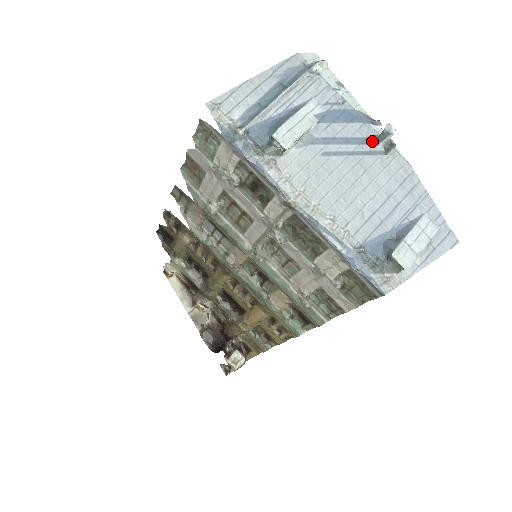
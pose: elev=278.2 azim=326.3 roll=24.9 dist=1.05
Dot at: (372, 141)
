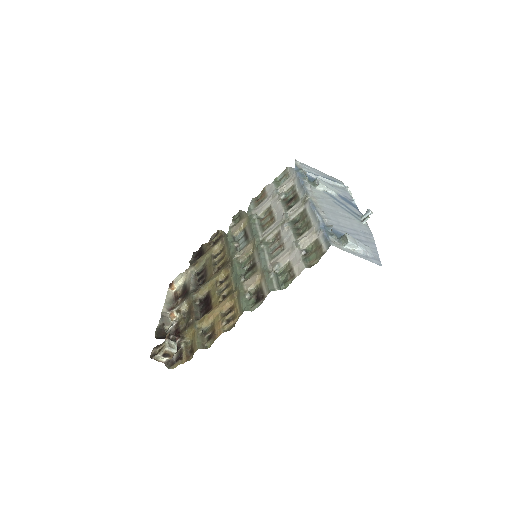
Dot at: (359, 216)
